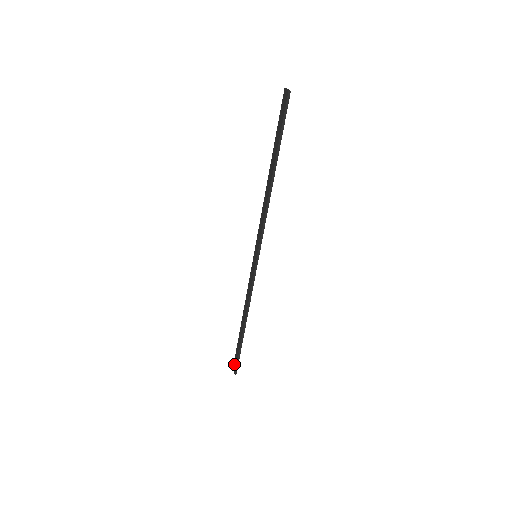
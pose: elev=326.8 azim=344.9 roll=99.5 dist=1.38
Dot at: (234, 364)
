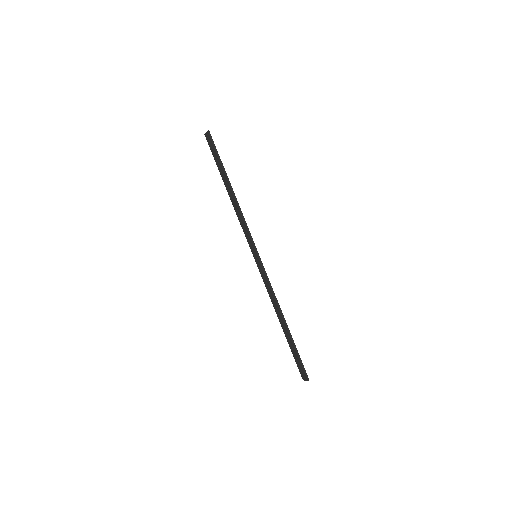
Dot at: (301, 373)
